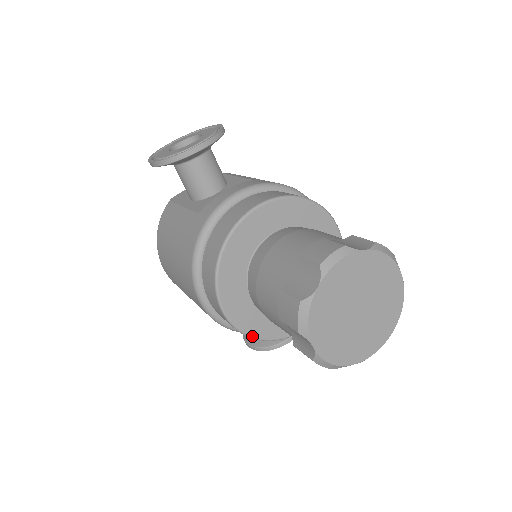
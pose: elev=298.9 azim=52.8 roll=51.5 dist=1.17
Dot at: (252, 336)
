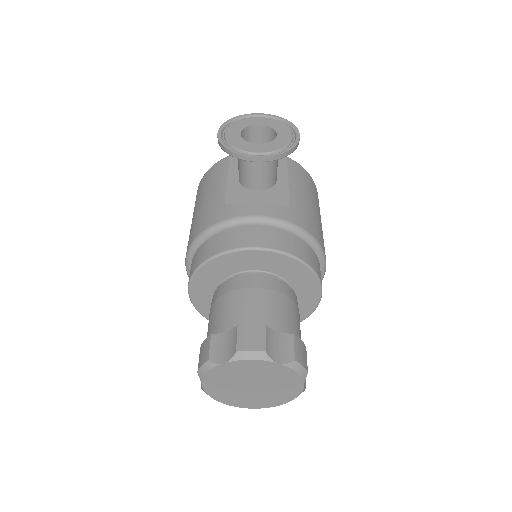
Dot at: (204, 316)
